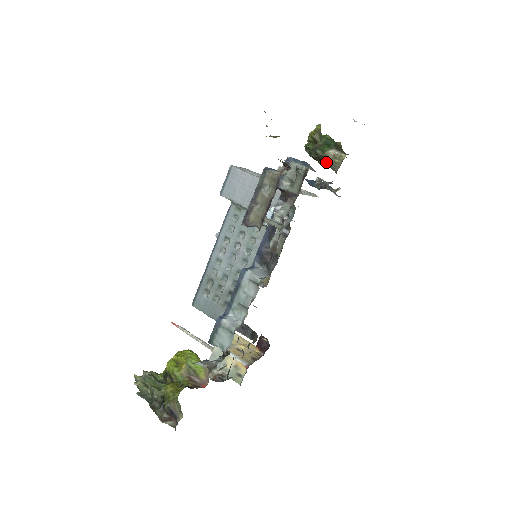
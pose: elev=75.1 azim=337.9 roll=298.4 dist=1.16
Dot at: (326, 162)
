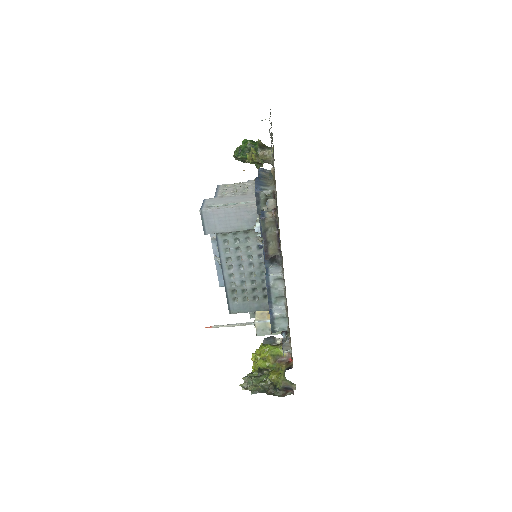
Dot at: occluded
